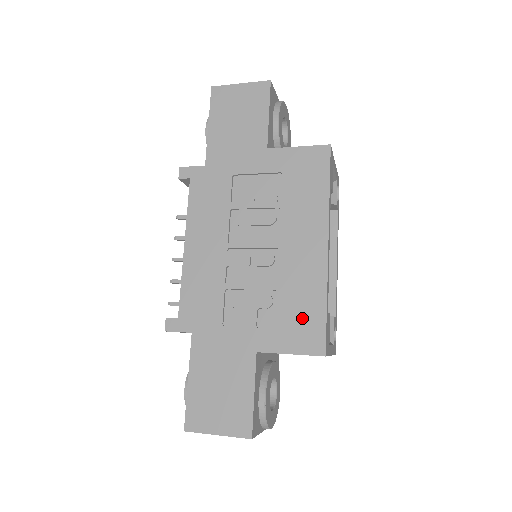
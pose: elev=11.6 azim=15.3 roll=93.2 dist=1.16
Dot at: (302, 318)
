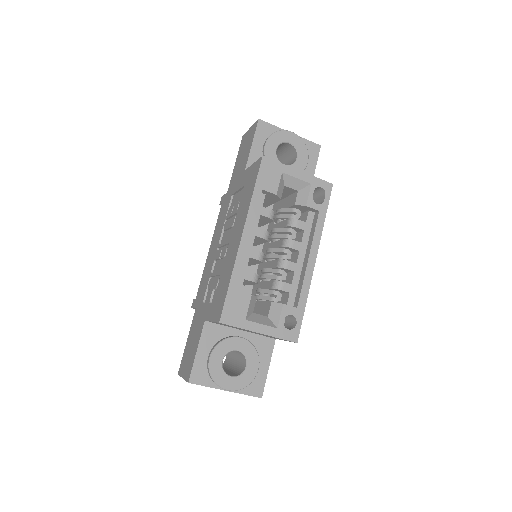
Dot at: (221, 294)
